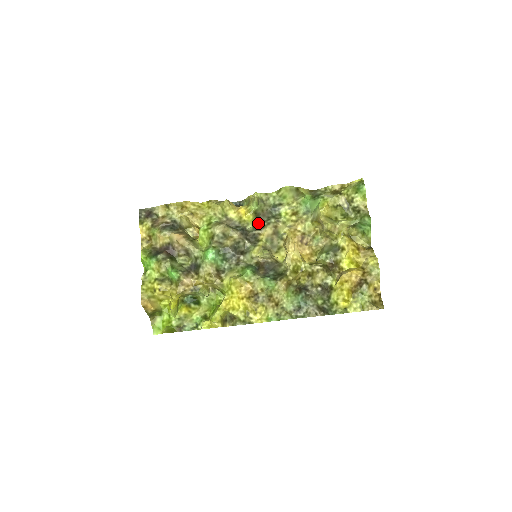
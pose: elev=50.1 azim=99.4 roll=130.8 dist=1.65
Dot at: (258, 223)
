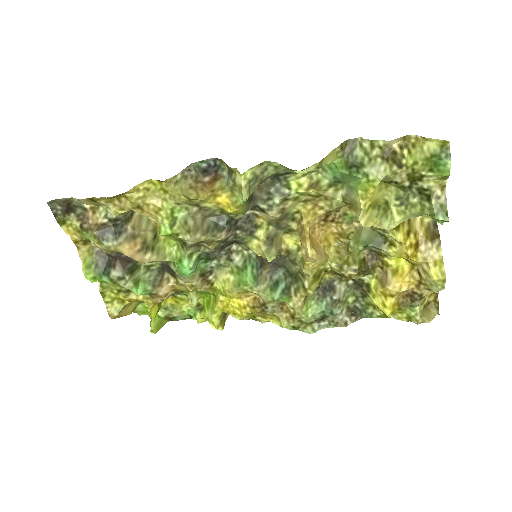
Dot at: (252, 205)
